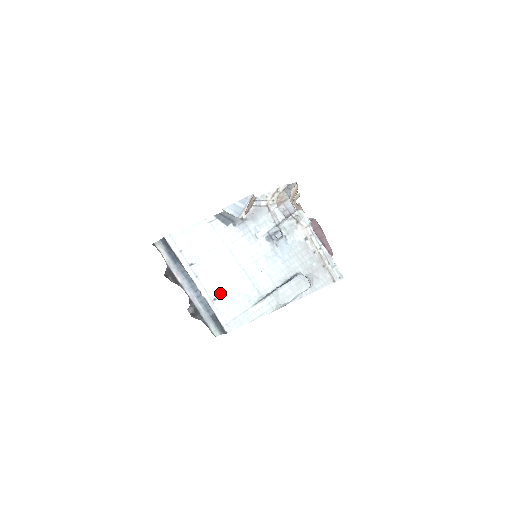
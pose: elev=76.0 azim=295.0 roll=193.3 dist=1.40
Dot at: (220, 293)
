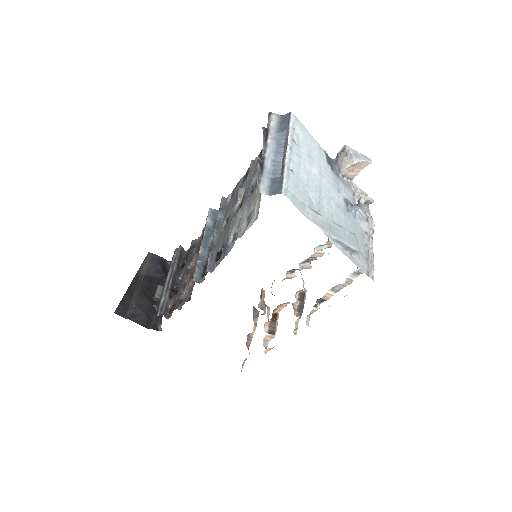
Dot at: (297, 174)
